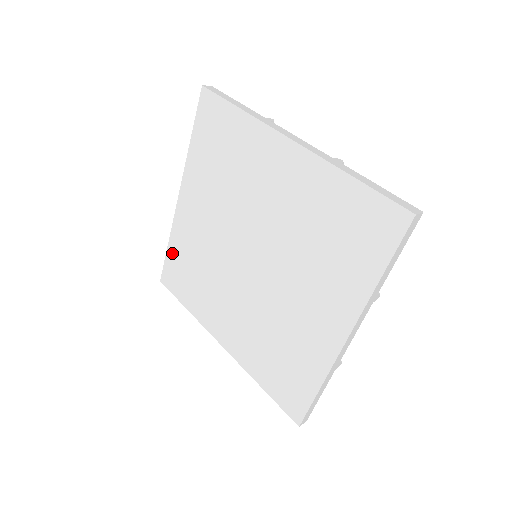
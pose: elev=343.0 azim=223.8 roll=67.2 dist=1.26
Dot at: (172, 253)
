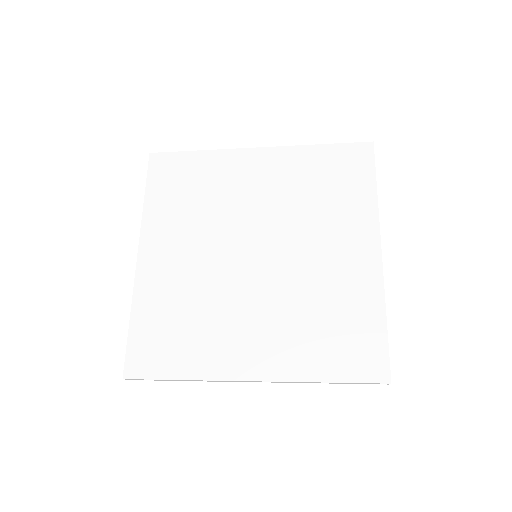
Dot at: (139, 325)
